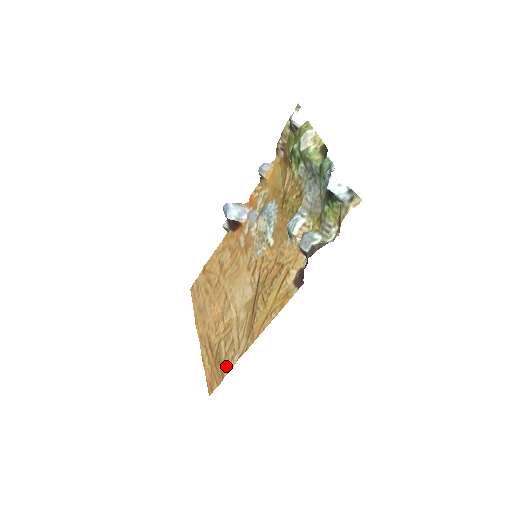
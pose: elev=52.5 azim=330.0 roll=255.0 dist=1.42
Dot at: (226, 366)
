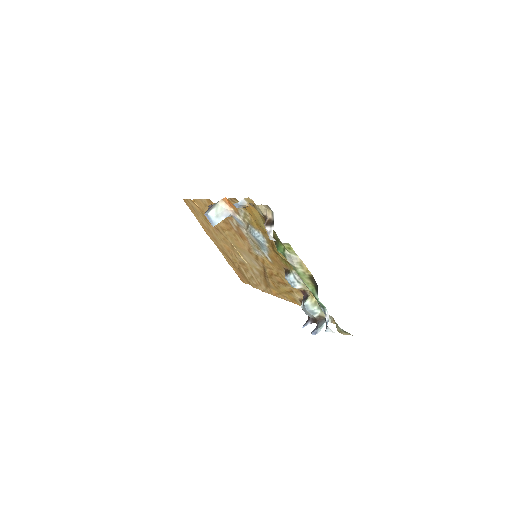
Dot at: (252, 285)
